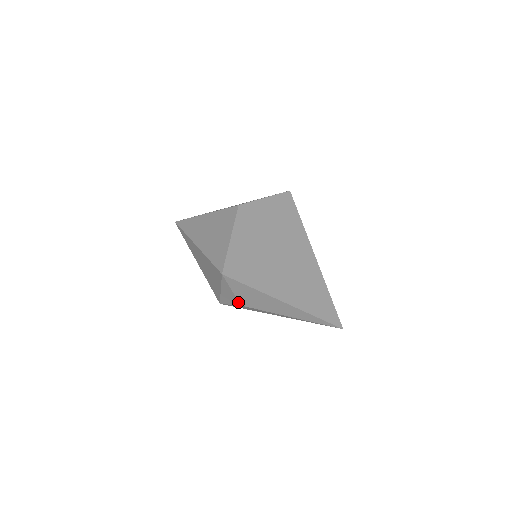
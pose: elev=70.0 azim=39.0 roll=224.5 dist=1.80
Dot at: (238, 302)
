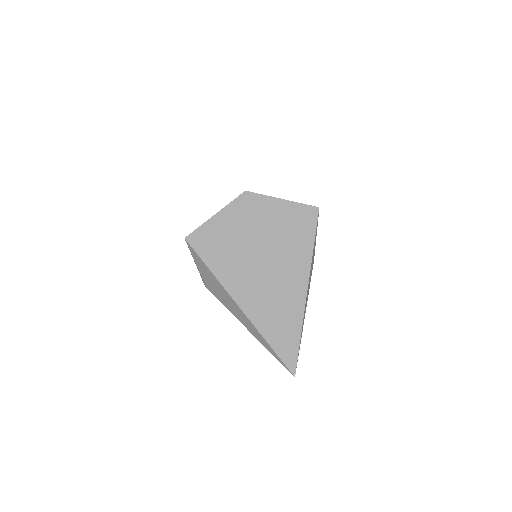
Dot at: (204, 282)
